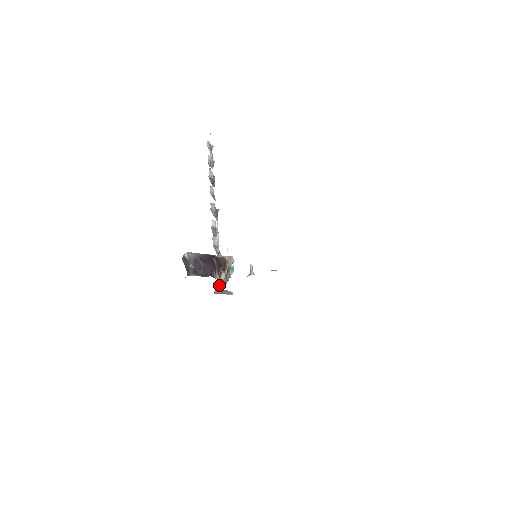
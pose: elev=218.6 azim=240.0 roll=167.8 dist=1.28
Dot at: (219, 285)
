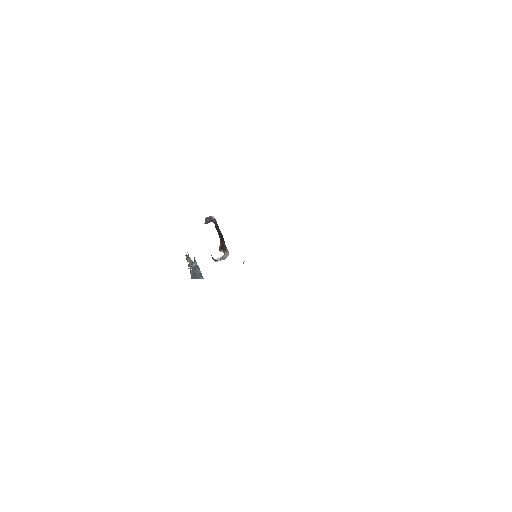
Dot at: (191, 273)
